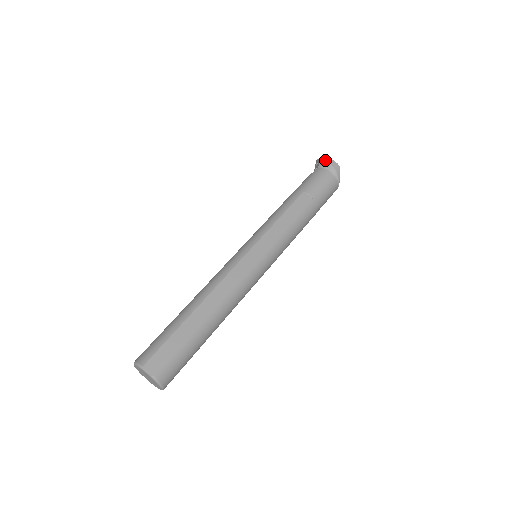
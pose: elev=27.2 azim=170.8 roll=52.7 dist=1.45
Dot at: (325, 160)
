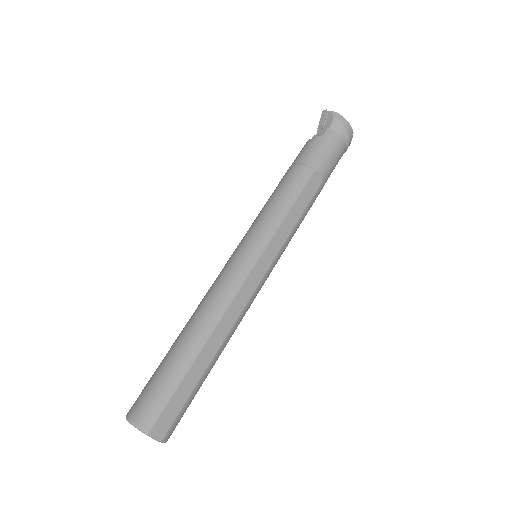
Dot at: (340, 121)
